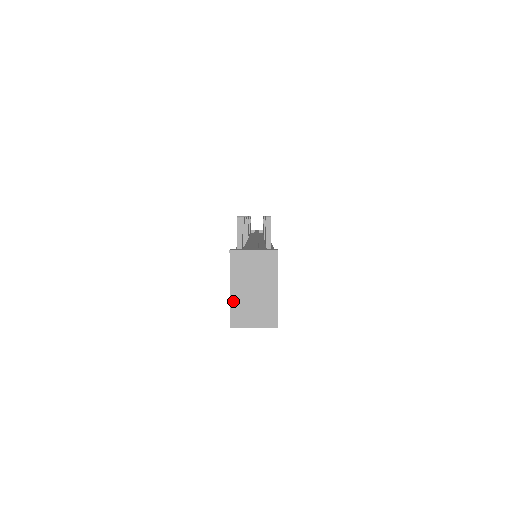
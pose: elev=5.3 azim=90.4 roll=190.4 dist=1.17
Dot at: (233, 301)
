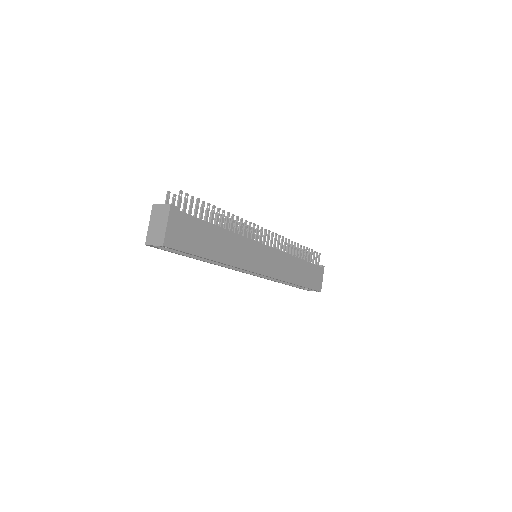
Dot at: (149, 231)
